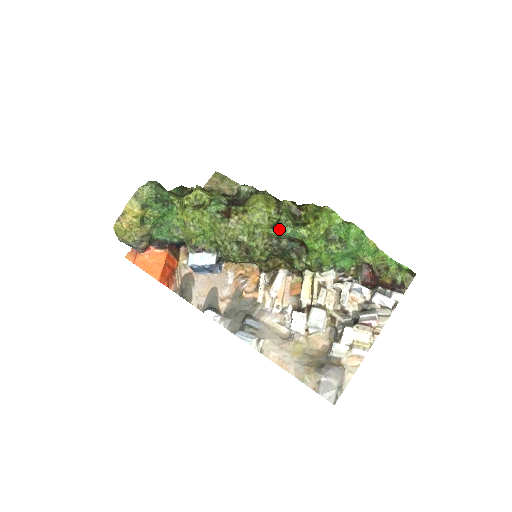
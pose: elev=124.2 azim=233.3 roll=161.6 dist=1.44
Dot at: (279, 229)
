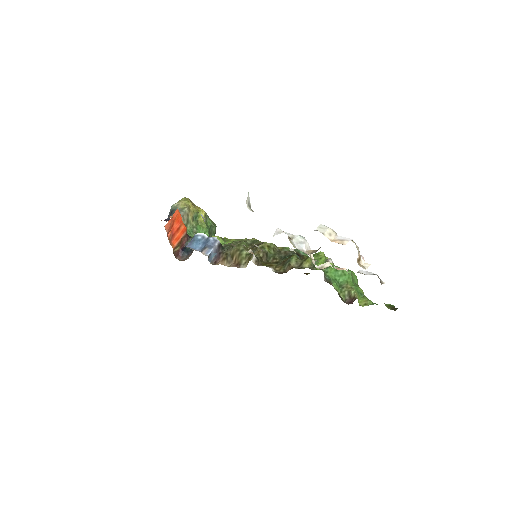
Dot at: occluded
